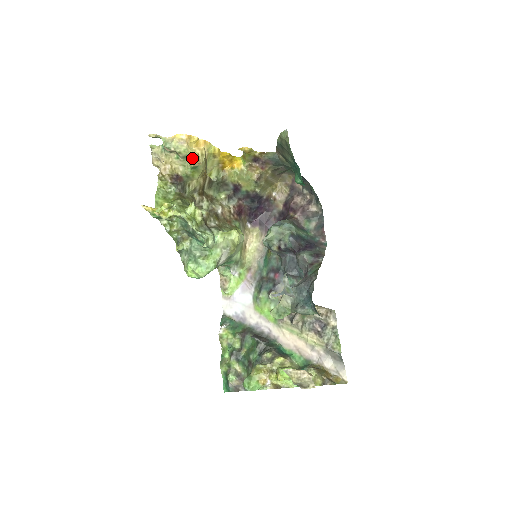
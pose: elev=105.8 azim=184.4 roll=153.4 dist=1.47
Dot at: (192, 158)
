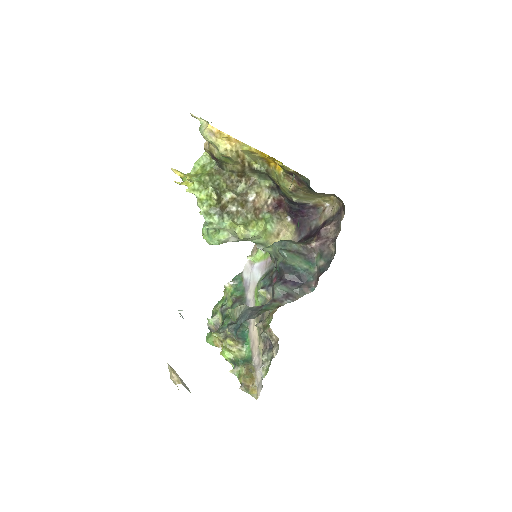
Dot at: (220, 150)
